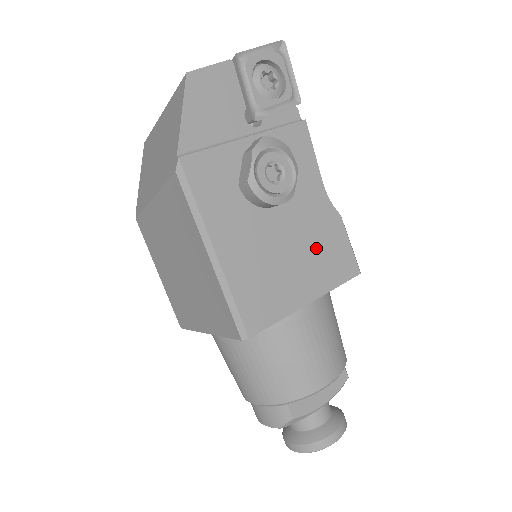
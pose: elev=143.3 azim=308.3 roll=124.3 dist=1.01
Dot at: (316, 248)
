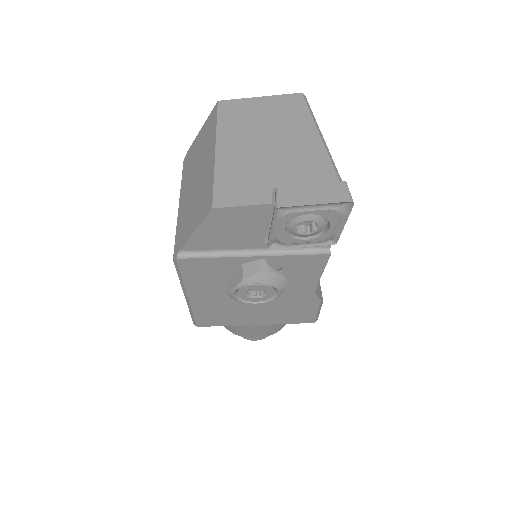
Dot at: (281, 309)
